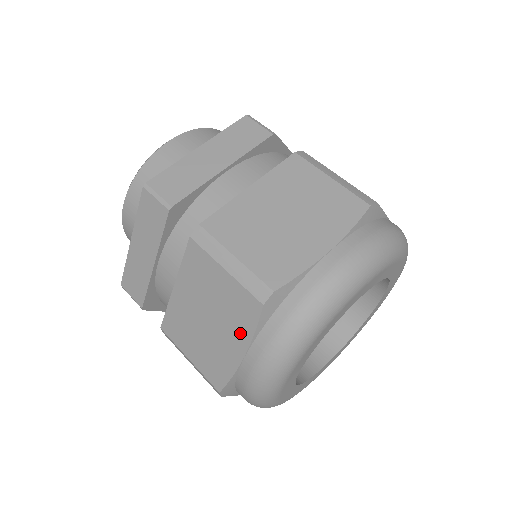
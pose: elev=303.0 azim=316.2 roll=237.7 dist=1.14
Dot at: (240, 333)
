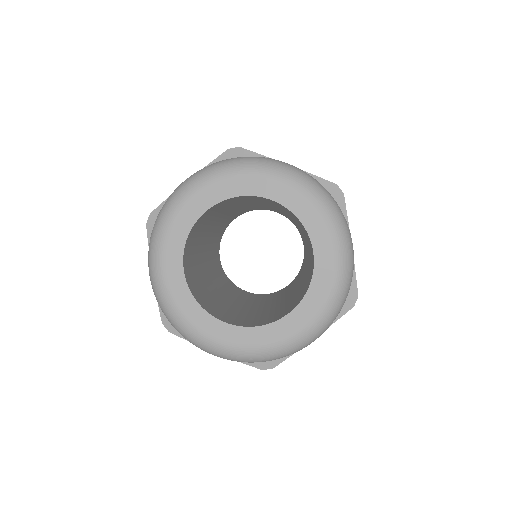
Dot at: occluded
